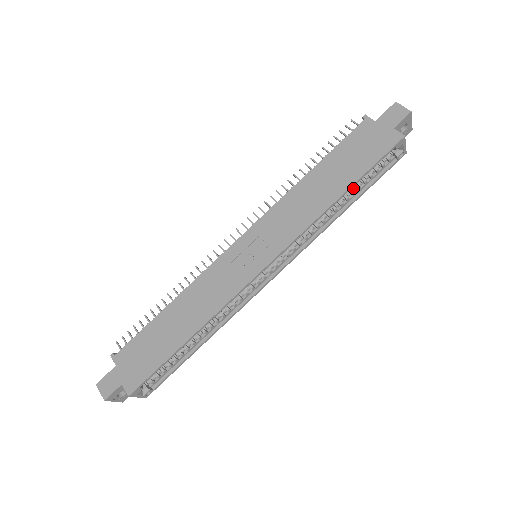
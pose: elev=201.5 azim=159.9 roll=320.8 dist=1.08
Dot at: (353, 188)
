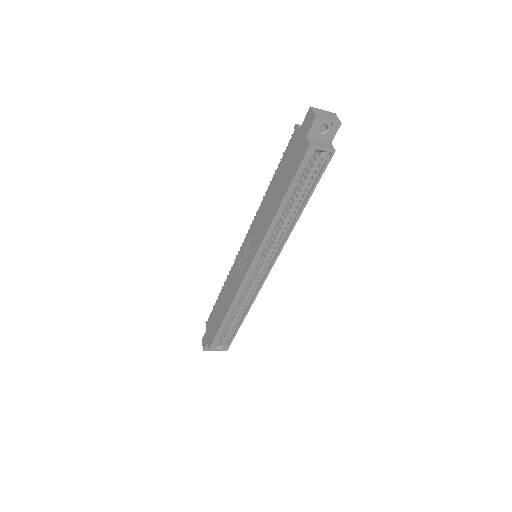
Dot at: (298, 194)
